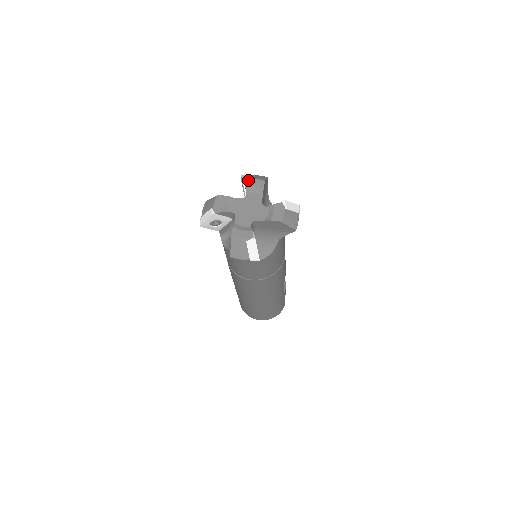
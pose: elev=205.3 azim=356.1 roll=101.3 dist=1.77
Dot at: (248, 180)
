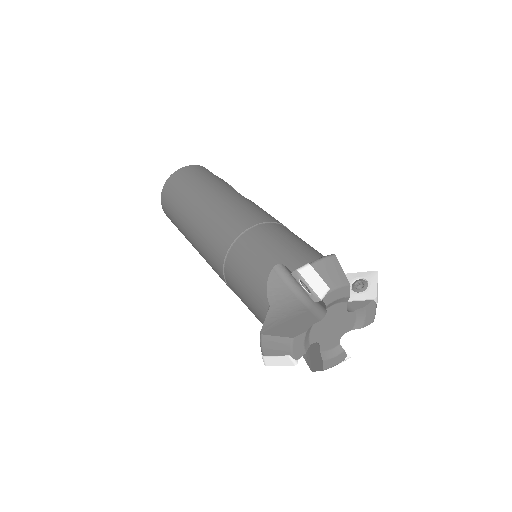
Dot at: (328, 296)
